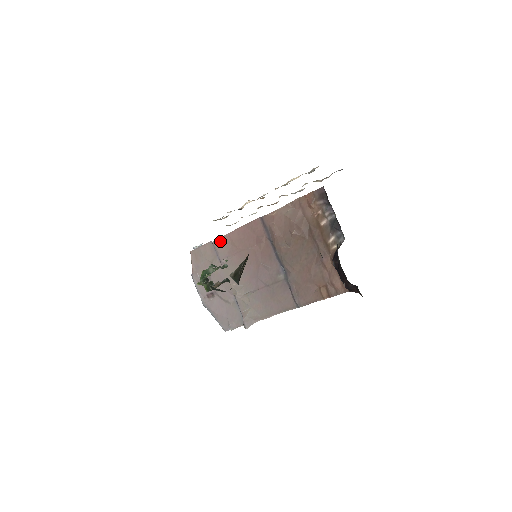
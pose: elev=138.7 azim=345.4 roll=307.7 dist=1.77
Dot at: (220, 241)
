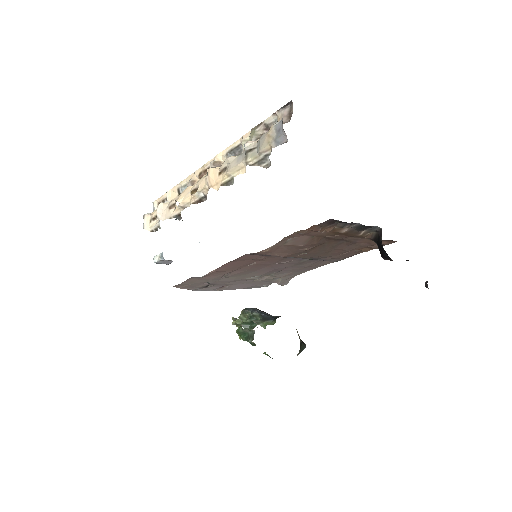
Dot at: (206, 277)
